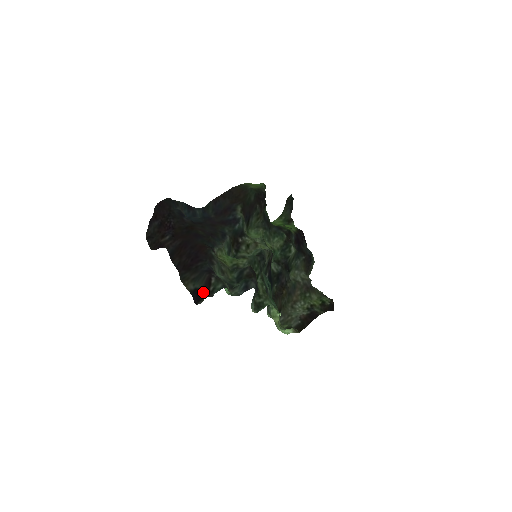
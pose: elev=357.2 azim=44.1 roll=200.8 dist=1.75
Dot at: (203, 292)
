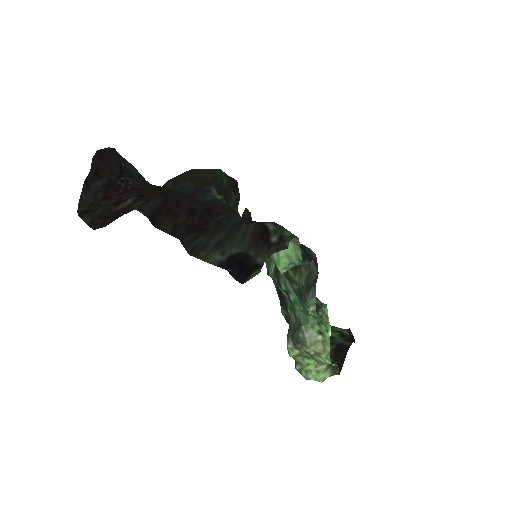
Dot at: (255, 253)
